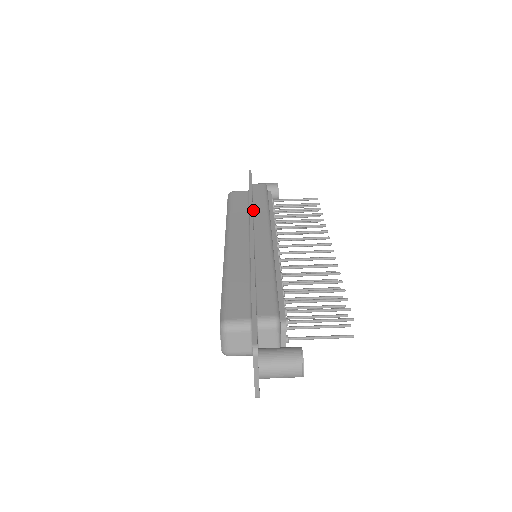
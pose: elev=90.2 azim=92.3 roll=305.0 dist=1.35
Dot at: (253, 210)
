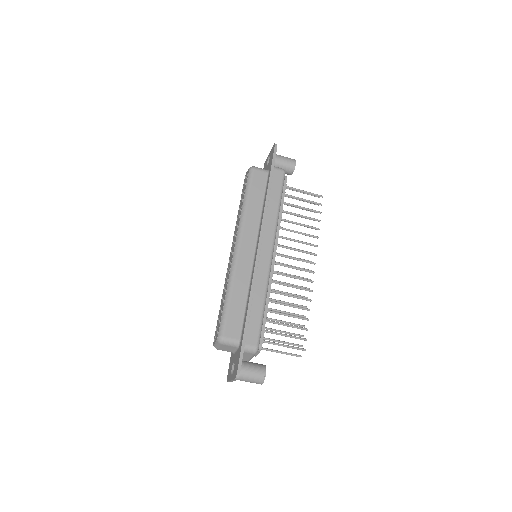
Dot at: (266, 212)
